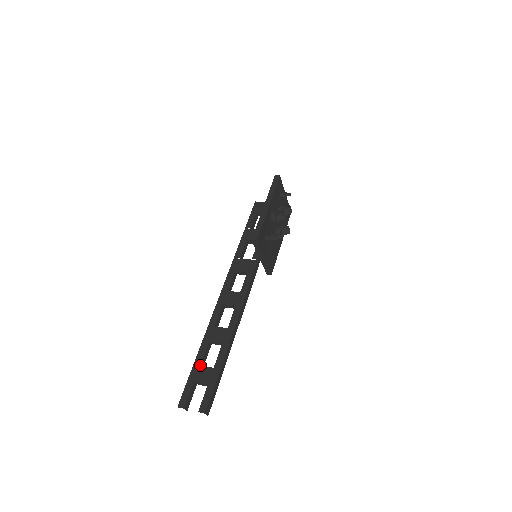
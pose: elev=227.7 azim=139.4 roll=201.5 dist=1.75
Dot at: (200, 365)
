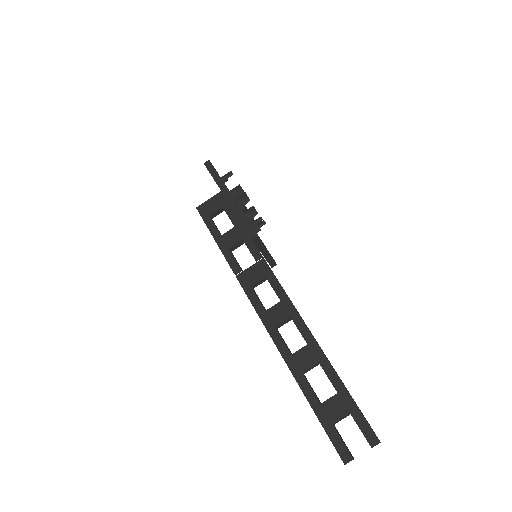
Dot at: (320, 403)
